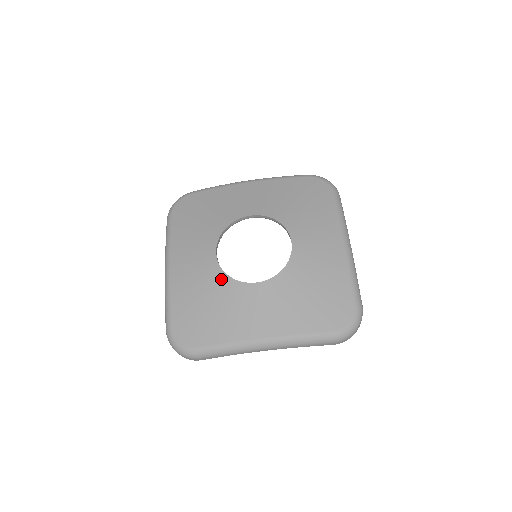
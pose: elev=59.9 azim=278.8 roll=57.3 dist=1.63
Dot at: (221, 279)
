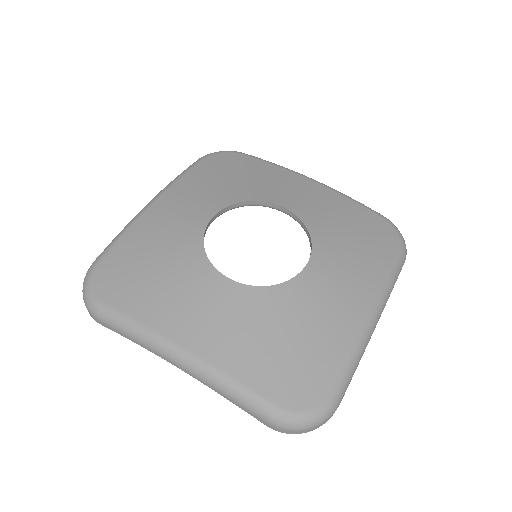
Dot at: (194, 247)
